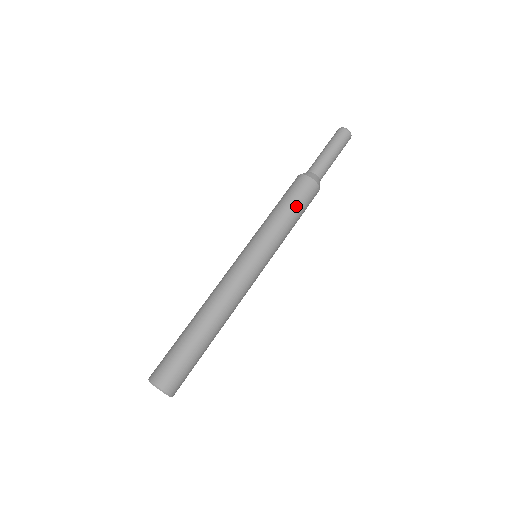
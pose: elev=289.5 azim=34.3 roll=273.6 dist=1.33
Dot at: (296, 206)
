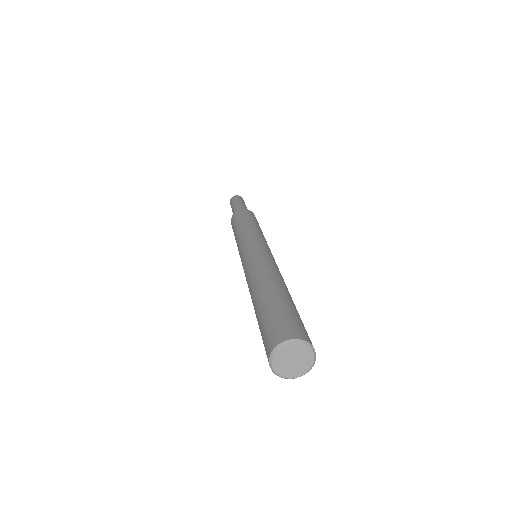
Dot at: (241, 221)
